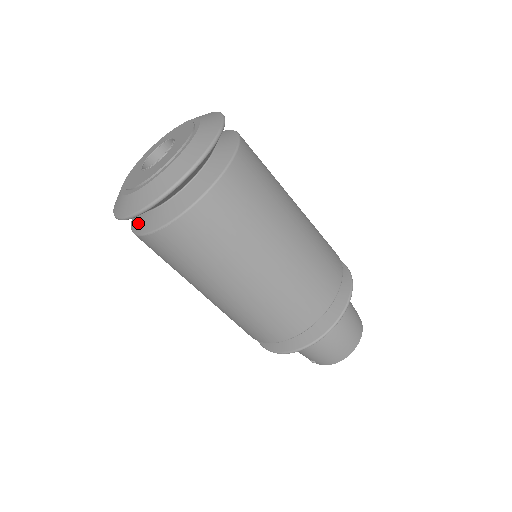
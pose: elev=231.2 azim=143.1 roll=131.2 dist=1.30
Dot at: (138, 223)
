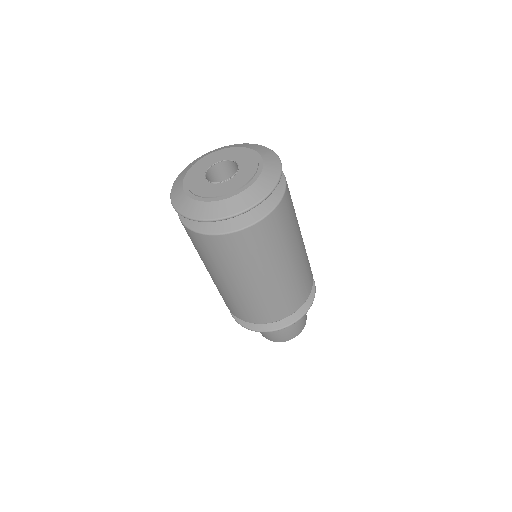
Dot at: occluded
